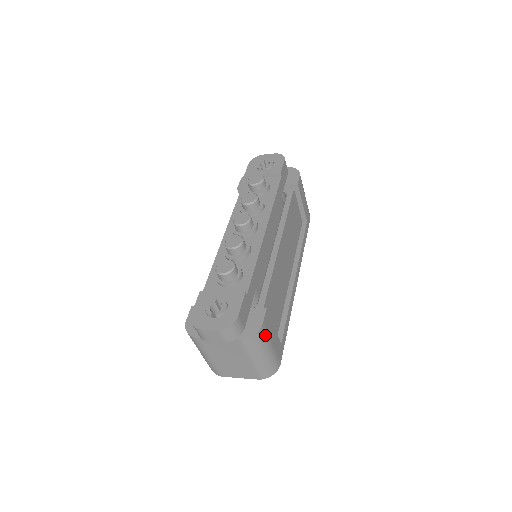
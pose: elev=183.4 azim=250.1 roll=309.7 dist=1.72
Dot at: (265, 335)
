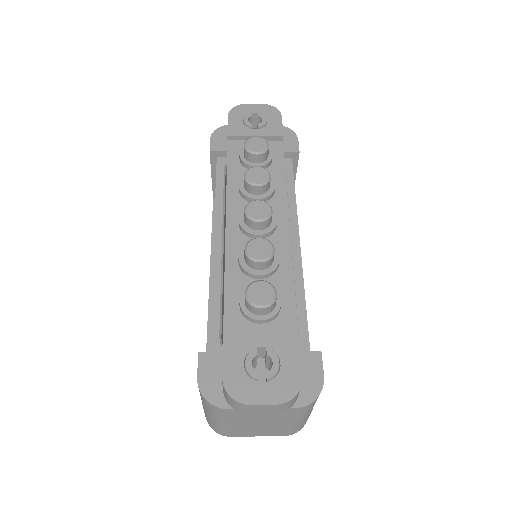
Dot at: occluded
